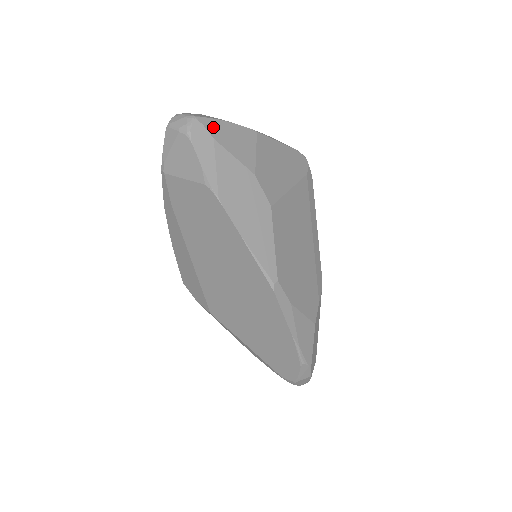
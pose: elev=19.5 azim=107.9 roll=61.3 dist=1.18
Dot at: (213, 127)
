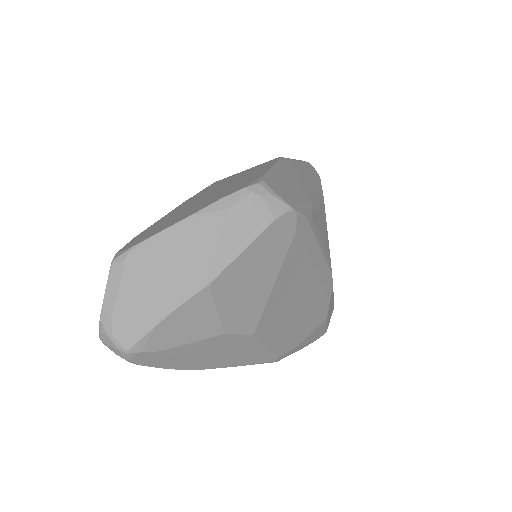
Dot at: (153, 342)
